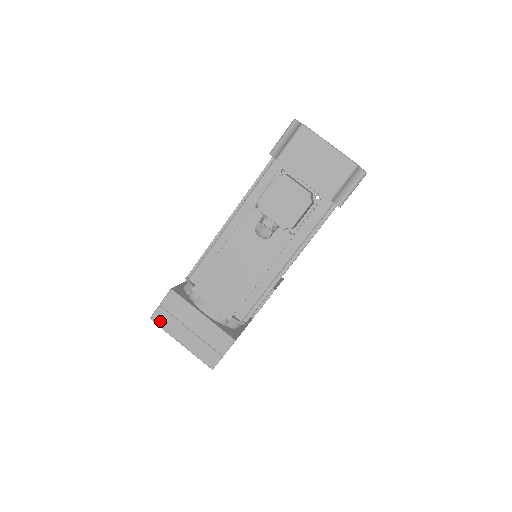
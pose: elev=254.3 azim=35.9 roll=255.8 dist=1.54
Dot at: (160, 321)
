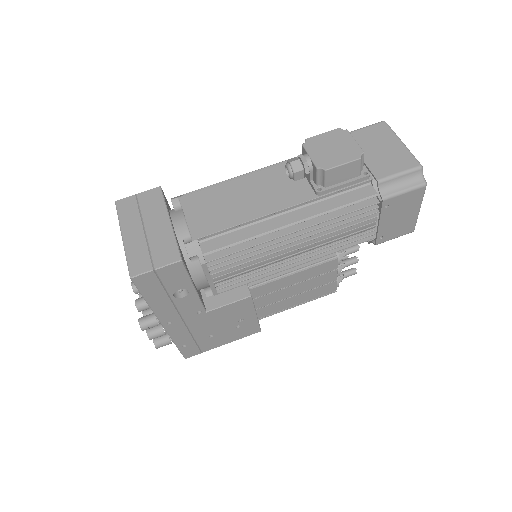
Dot at: (123, 207)
